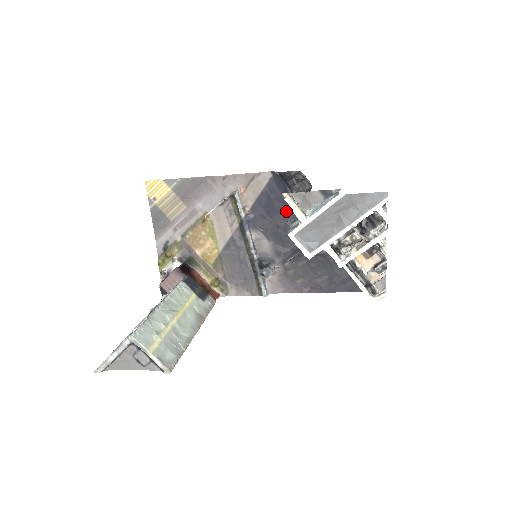
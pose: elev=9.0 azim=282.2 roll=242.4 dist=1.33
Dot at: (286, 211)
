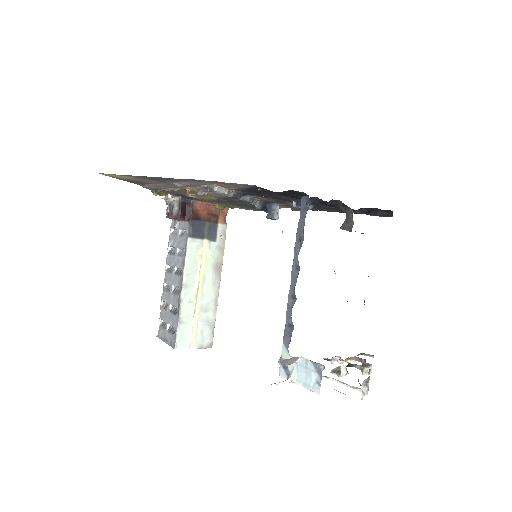
Dot at: occluded
